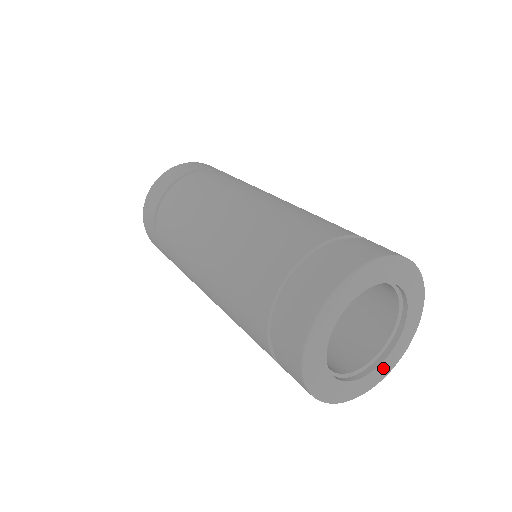
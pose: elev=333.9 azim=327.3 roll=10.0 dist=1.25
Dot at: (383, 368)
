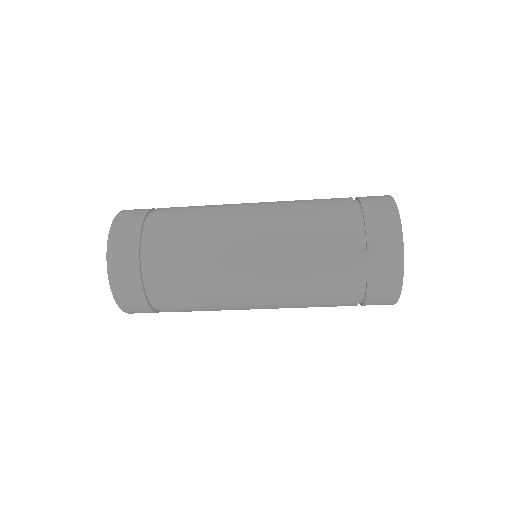
Dot at: occluded
